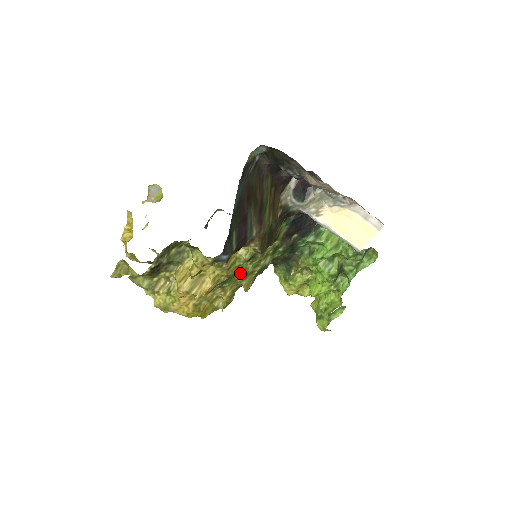
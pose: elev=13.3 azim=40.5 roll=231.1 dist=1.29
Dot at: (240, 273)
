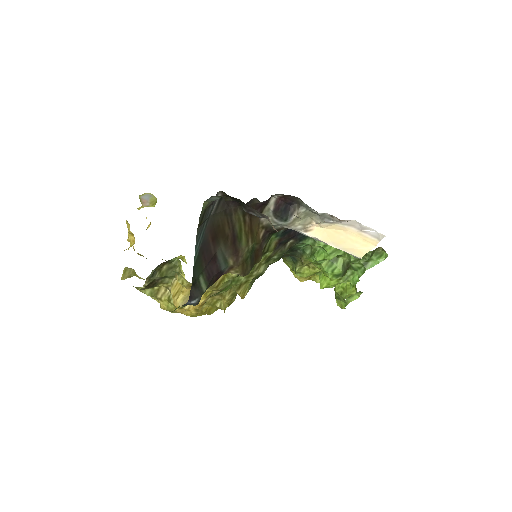
Dot at: (233, 284)
